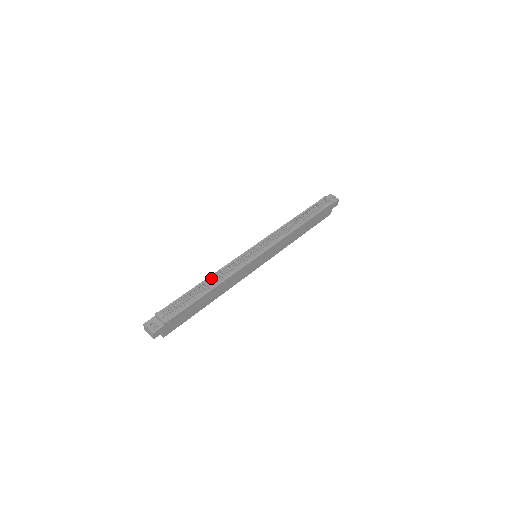
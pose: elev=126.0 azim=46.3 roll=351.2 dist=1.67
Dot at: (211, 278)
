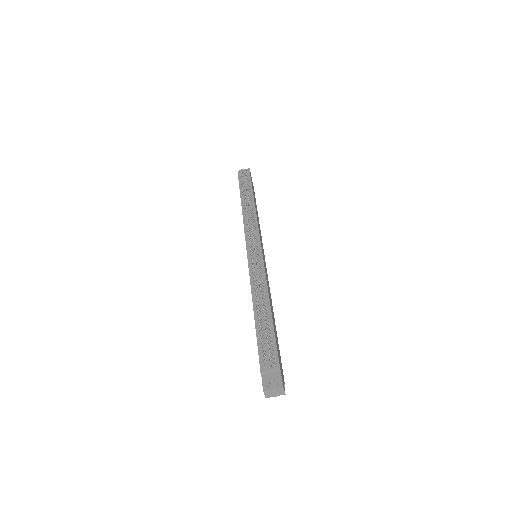
Dot at: (258, 299)
